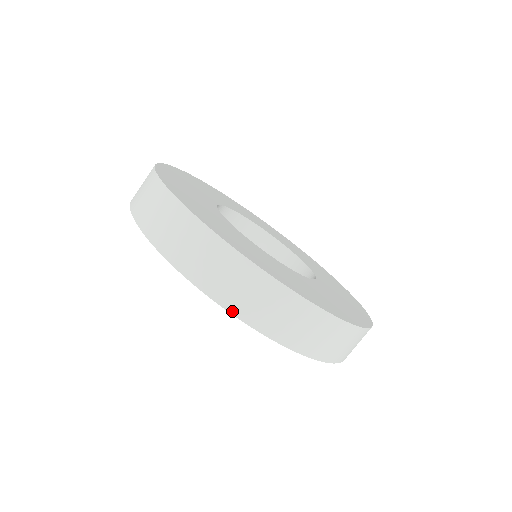
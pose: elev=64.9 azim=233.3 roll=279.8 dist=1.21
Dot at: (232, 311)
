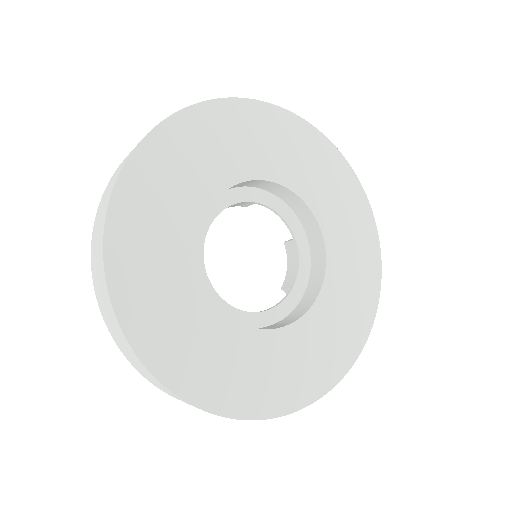
Dot at: occluded
